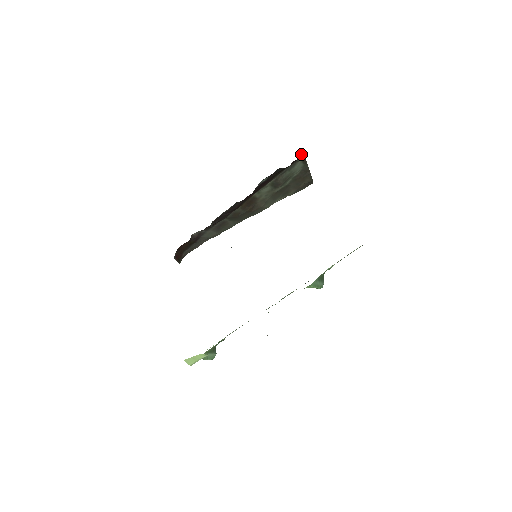
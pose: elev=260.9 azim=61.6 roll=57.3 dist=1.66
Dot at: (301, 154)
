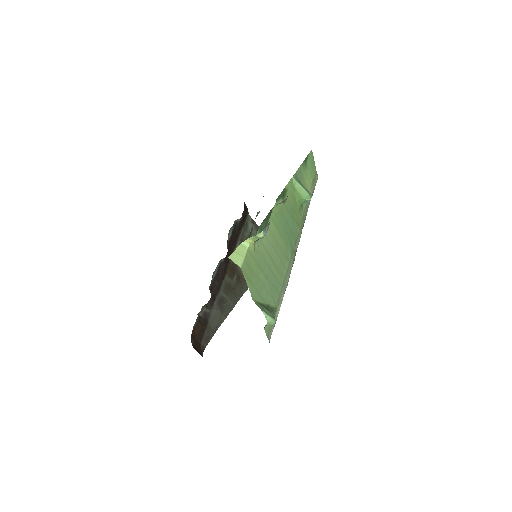
Dot at: (244, 206)
